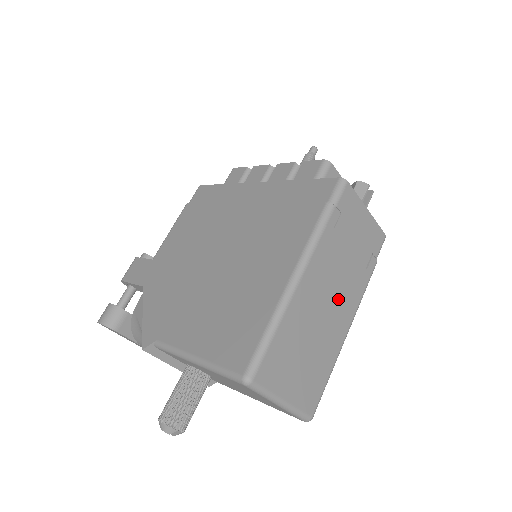
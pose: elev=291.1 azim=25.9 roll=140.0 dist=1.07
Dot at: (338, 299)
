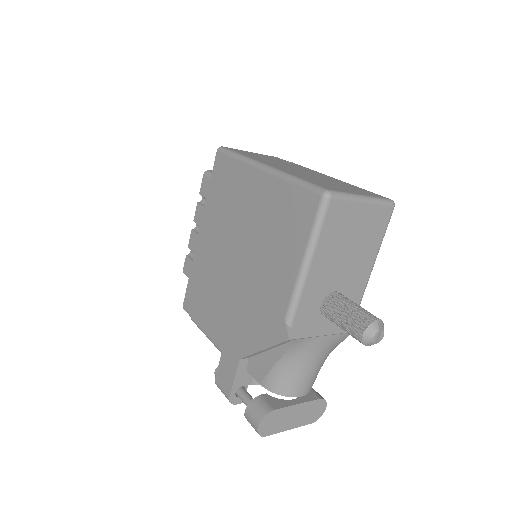
Dot at: occluded
